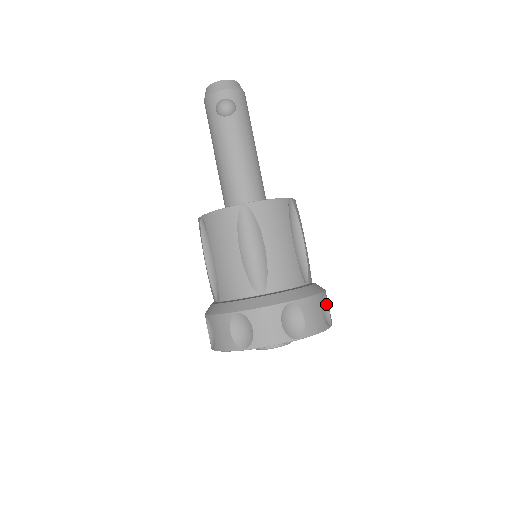
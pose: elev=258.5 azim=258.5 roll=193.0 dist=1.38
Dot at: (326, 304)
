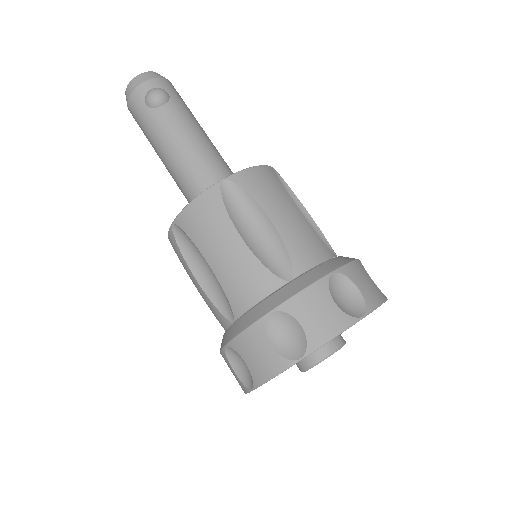
Dot at: occluded
